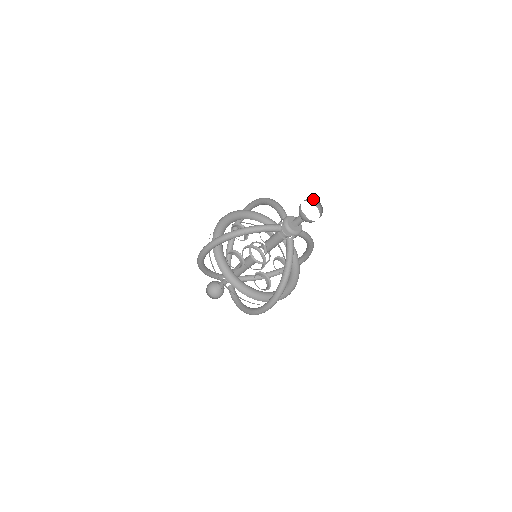
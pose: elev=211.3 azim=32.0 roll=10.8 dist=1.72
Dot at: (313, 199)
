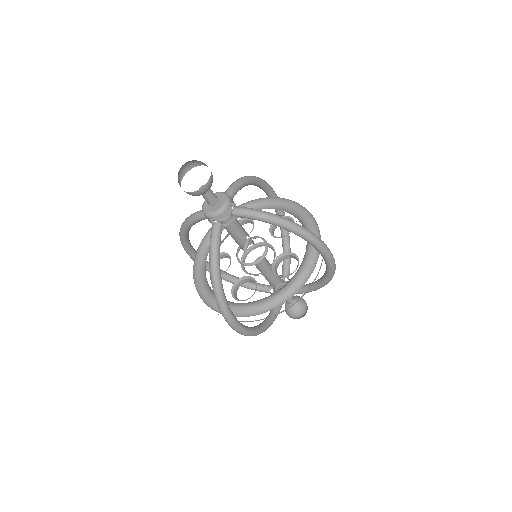
Dot at: (199, 161)
